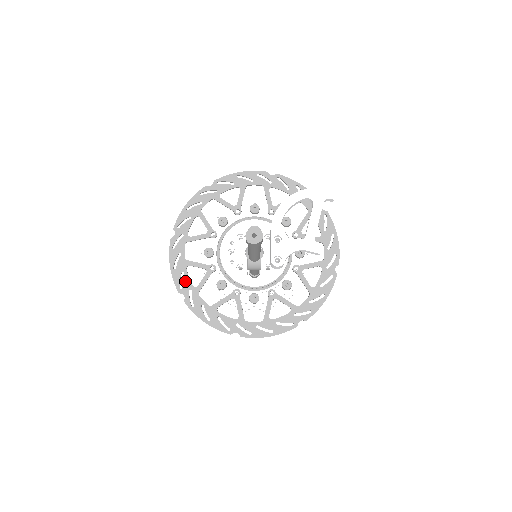
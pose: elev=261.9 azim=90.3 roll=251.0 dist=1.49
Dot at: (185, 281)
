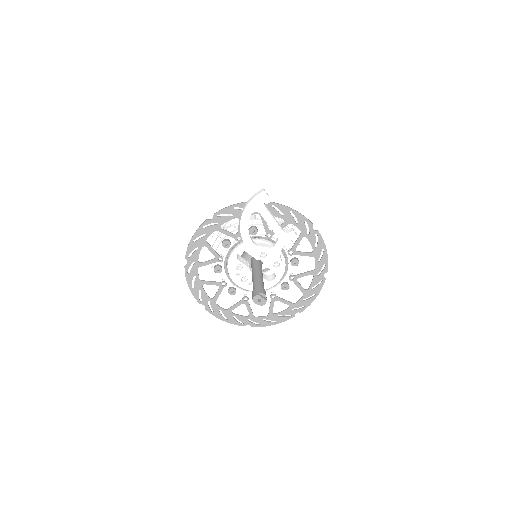
Dot at: (240, 319)
